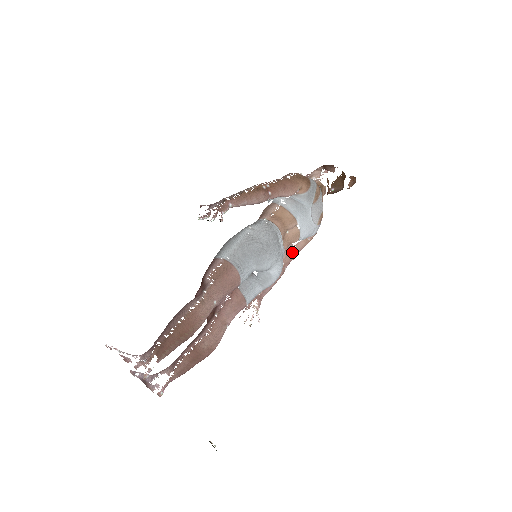
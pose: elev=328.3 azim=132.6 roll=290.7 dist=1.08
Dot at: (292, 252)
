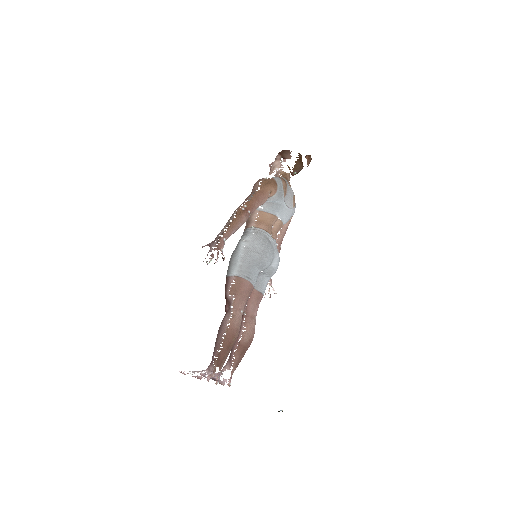
Dot at: (281, 233)
